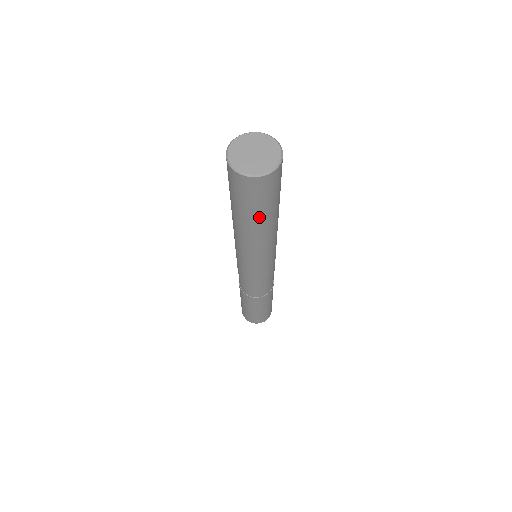
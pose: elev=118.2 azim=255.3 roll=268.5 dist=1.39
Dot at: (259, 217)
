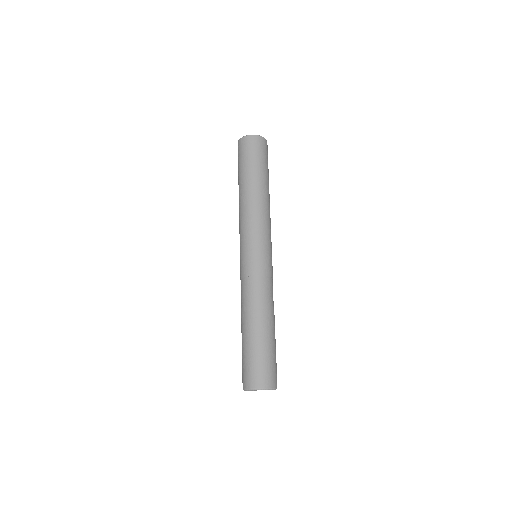
Dot at: (261, 172)
